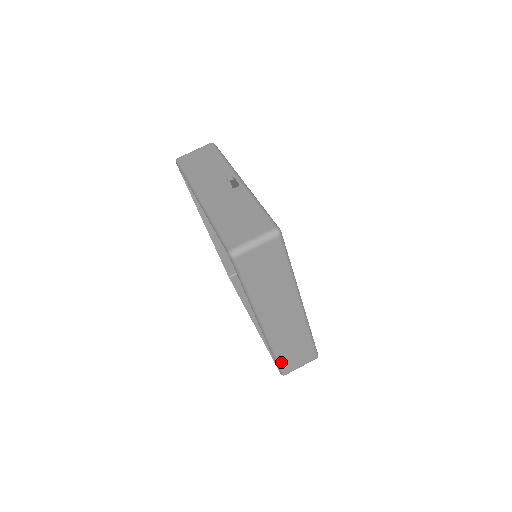
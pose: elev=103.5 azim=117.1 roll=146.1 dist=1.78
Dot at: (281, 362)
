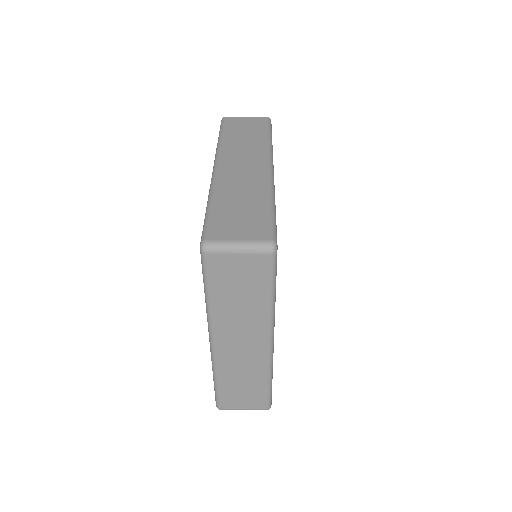
Dot at: (212, 217)
